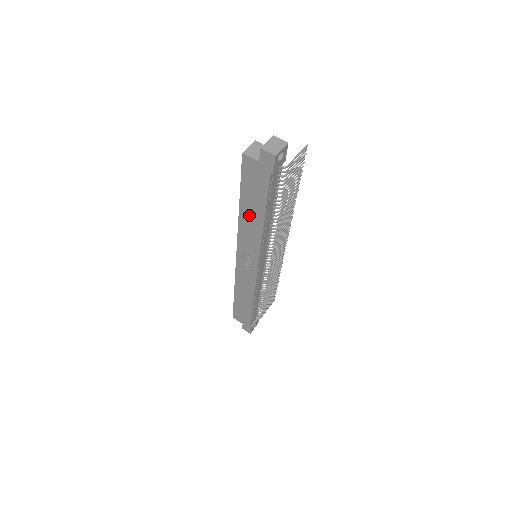
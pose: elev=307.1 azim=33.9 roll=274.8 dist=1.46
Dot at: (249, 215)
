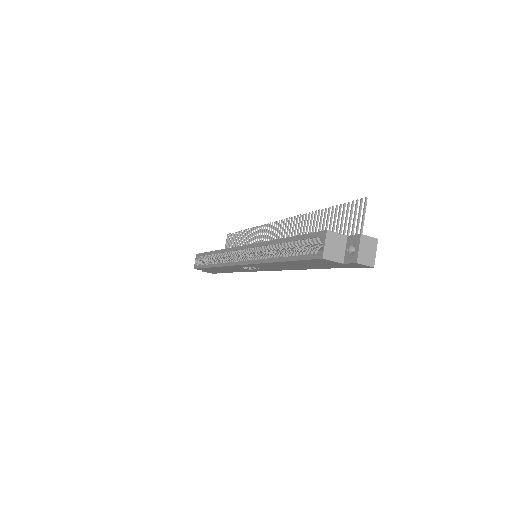
Dot at: (287, 265)
